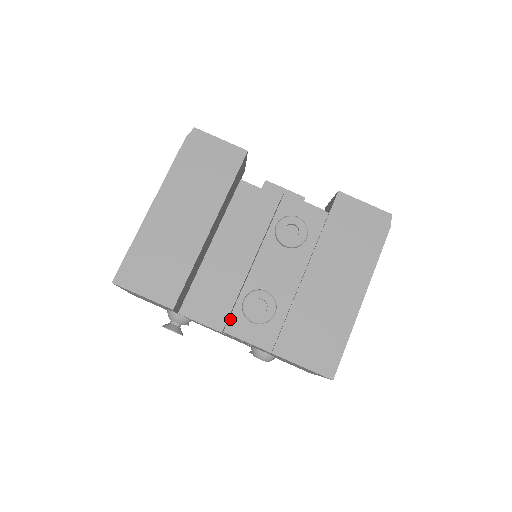
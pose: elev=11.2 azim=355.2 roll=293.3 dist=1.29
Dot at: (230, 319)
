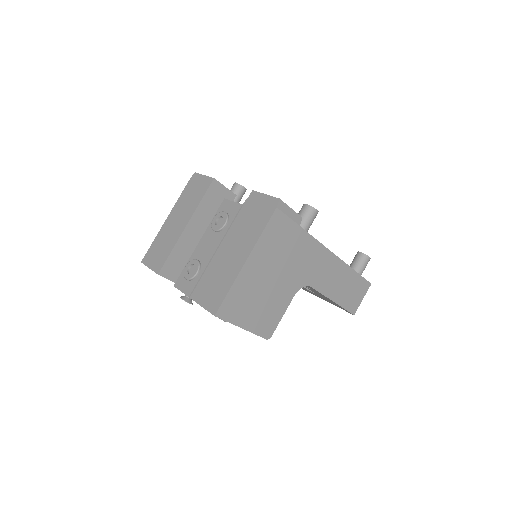
Dot at: (178, 278)
